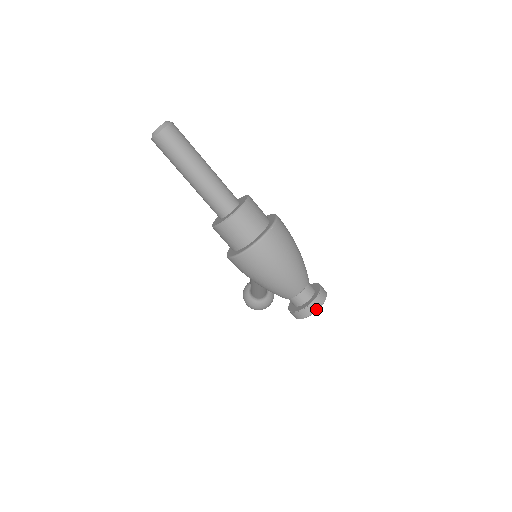
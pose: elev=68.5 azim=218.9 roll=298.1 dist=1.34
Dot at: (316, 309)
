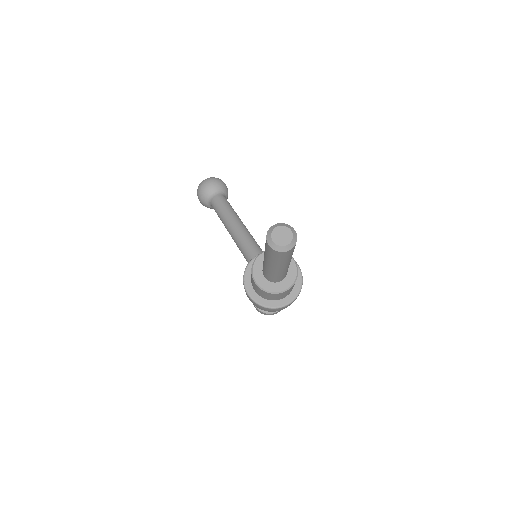
Dot at: (273, 314)
